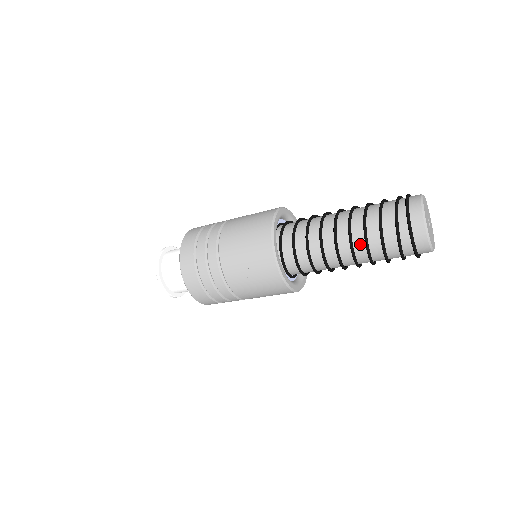
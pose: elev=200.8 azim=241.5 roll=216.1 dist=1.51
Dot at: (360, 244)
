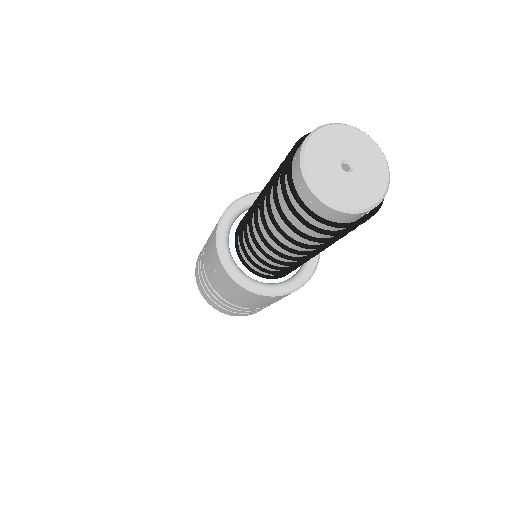
Dot at: occluded
